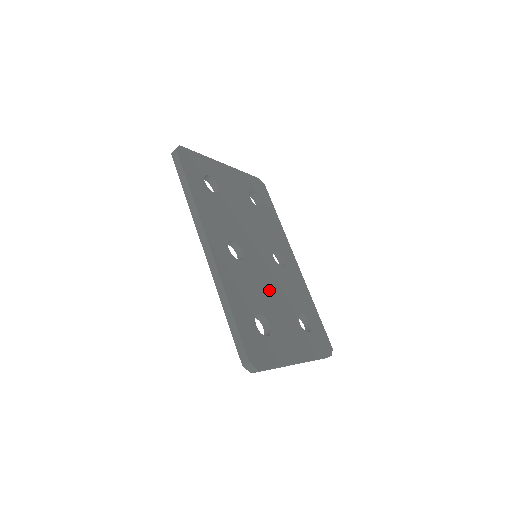
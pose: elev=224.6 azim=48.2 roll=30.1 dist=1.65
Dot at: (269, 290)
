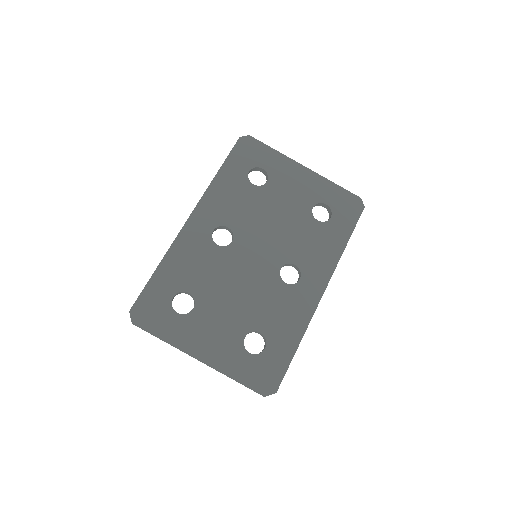
Dot at: (232, 287)
